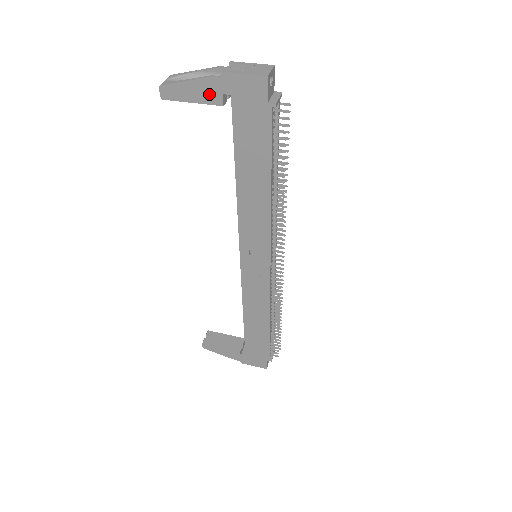
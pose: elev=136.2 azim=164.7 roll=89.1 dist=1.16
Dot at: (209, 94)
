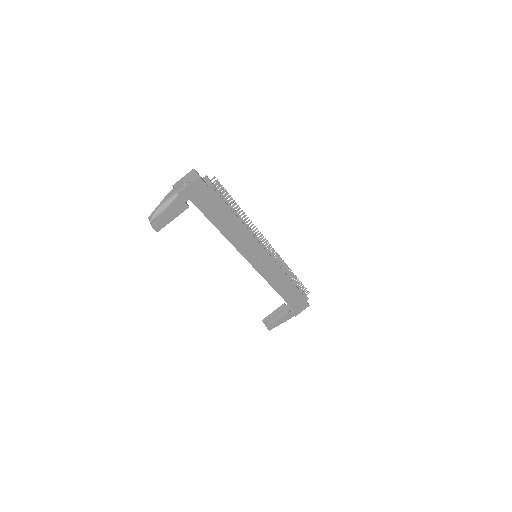
Dot at: (179, 208)
